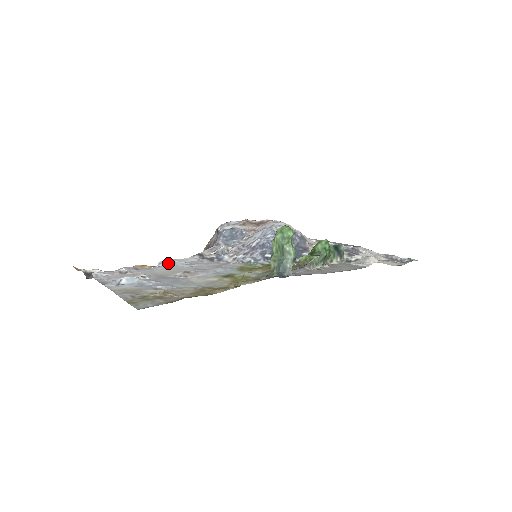
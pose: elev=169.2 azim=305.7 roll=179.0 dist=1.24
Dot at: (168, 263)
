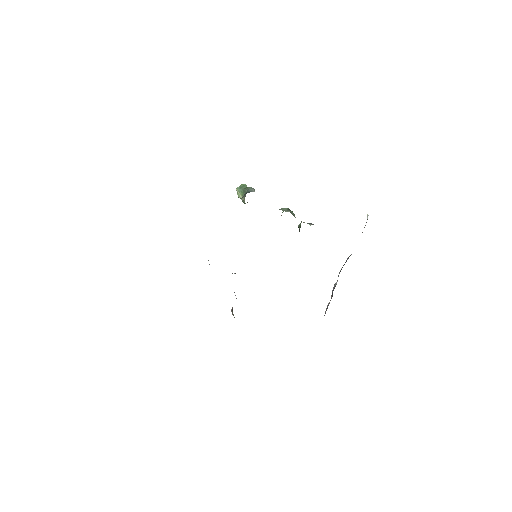
Dot at: occluded
